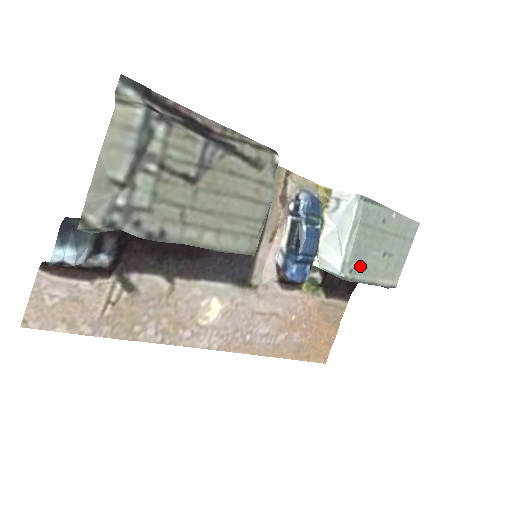
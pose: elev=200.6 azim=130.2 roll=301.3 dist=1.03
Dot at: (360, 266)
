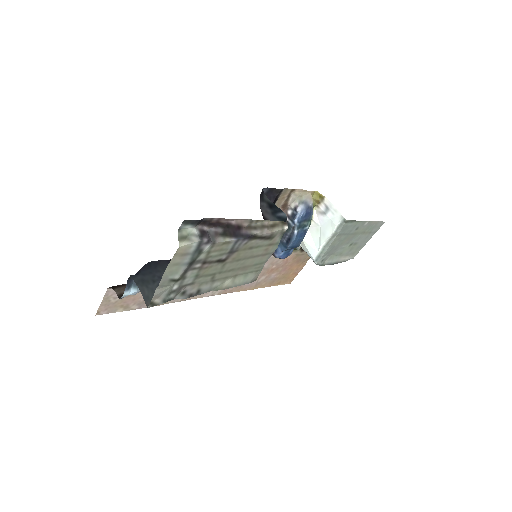
Dot at: (330, 255)
